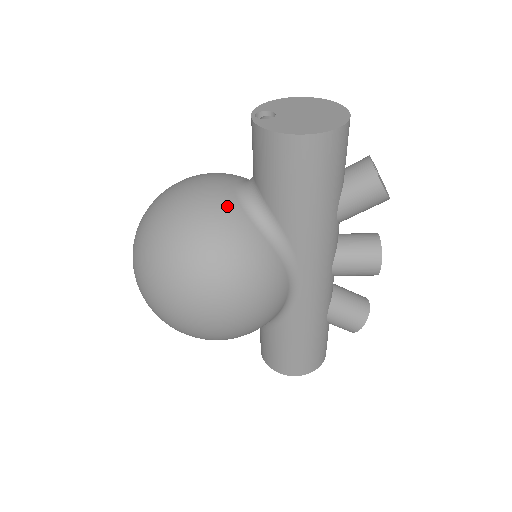
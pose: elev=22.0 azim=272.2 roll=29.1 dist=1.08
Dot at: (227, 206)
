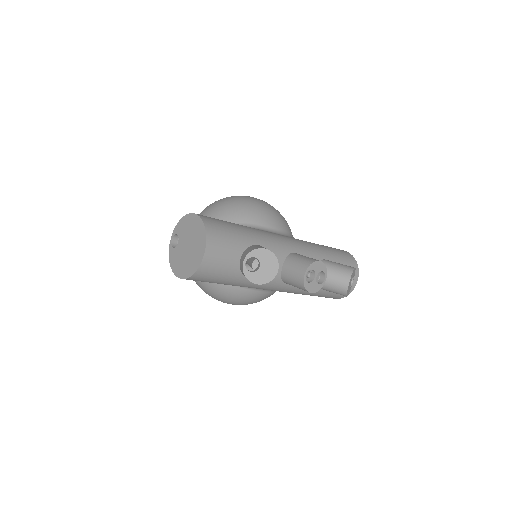
Dot at: occluded
